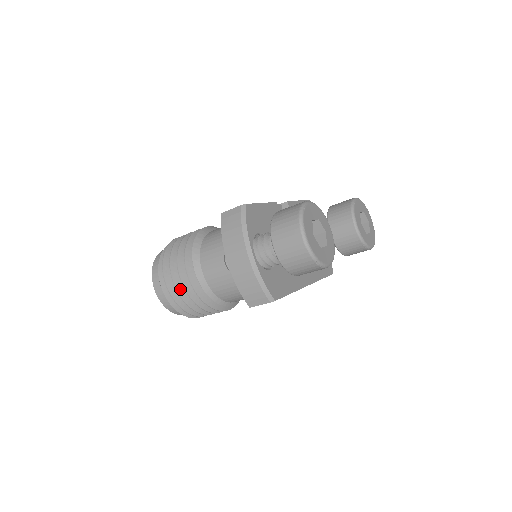
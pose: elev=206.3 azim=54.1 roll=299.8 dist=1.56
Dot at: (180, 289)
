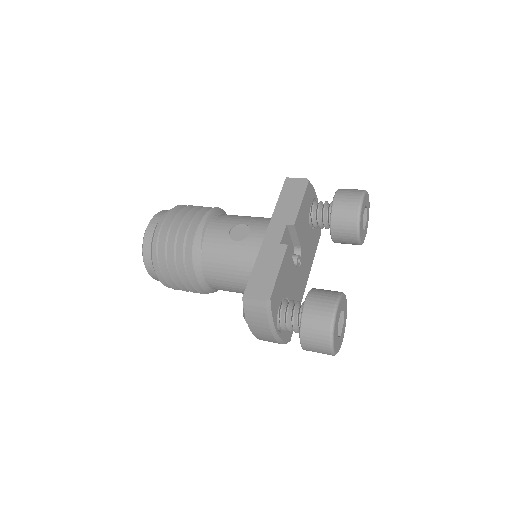
Dot at: (183, 287)
